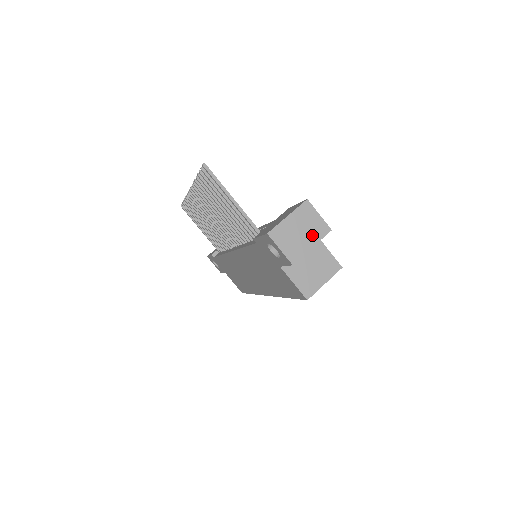
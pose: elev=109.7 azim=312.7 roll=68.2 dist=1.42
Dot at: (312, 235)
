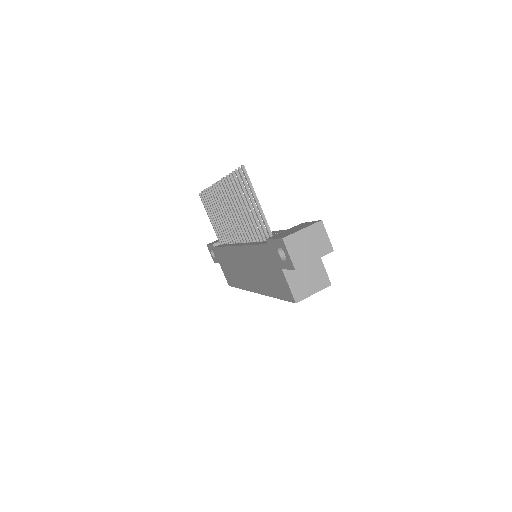
Dot at: (317, 250)
